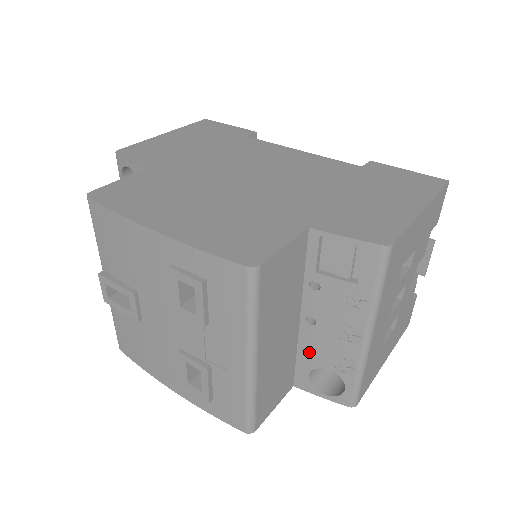
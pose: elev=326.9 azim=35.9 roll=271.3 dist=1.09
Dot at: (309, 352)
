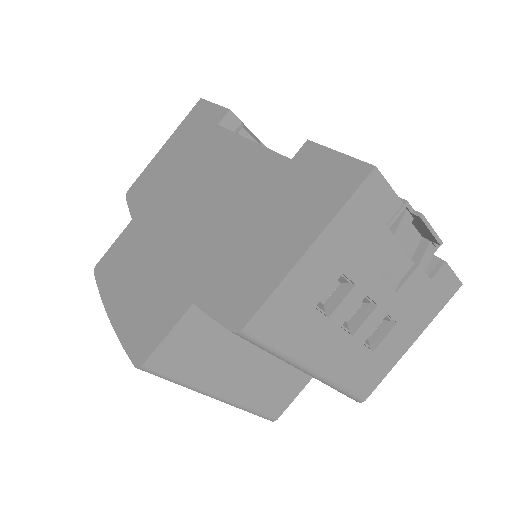
Dot at: occluded
